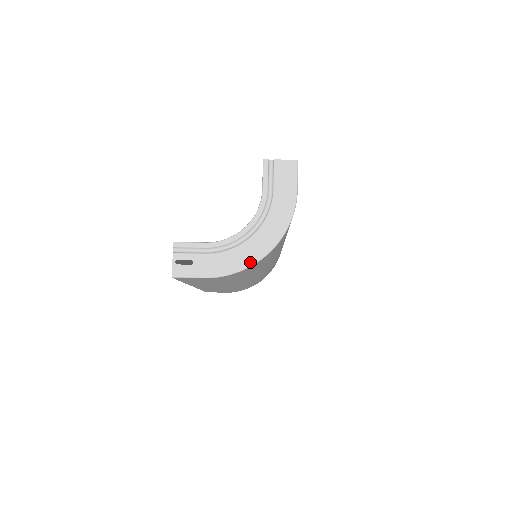
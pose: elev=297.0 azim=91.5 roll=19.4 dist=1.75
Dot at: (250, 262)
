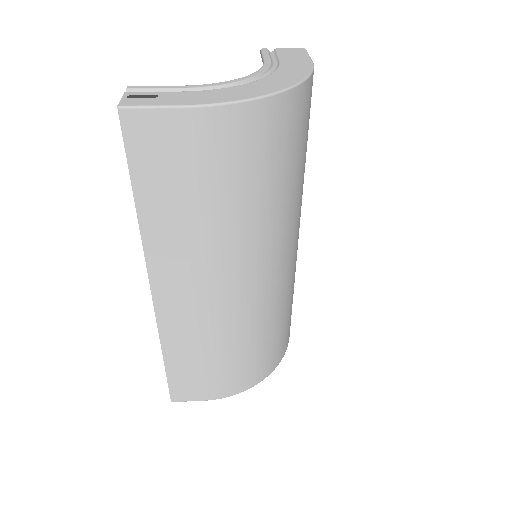
Dot at: (255, 95)
